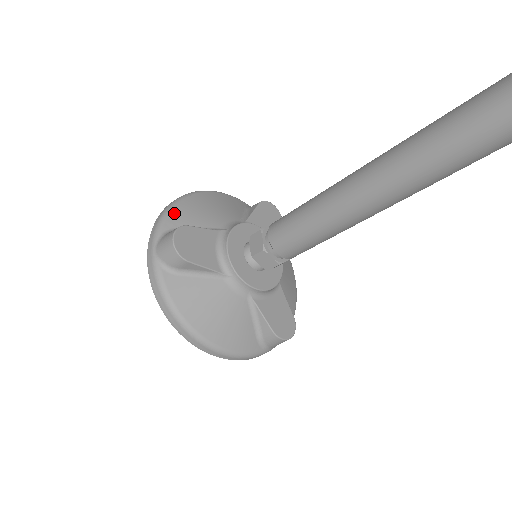
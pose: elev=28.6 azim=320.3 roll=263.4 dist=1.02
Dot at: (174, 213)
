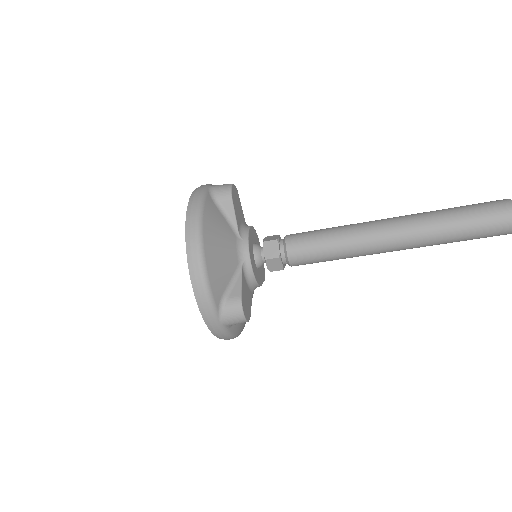
Dot at: occluded
